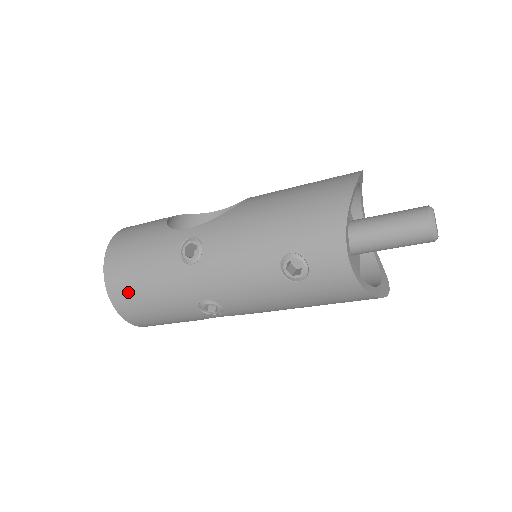
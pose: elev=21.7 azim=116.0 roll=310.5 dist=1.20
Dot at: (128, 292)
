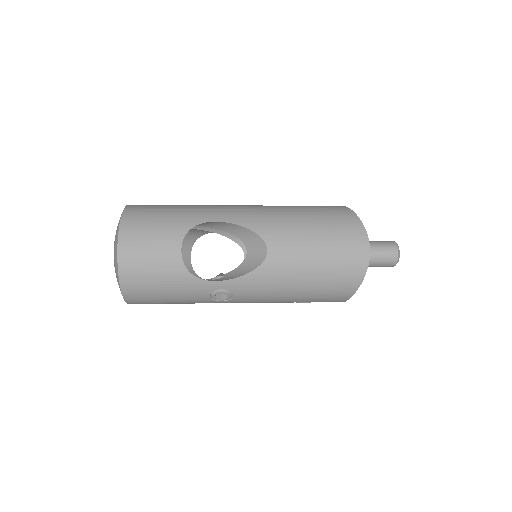
Dot at: occluded
